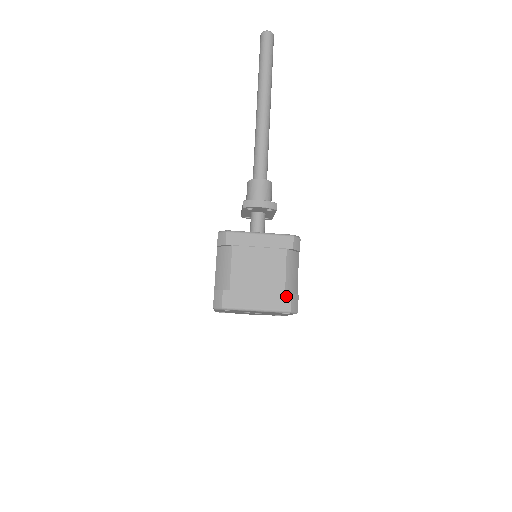
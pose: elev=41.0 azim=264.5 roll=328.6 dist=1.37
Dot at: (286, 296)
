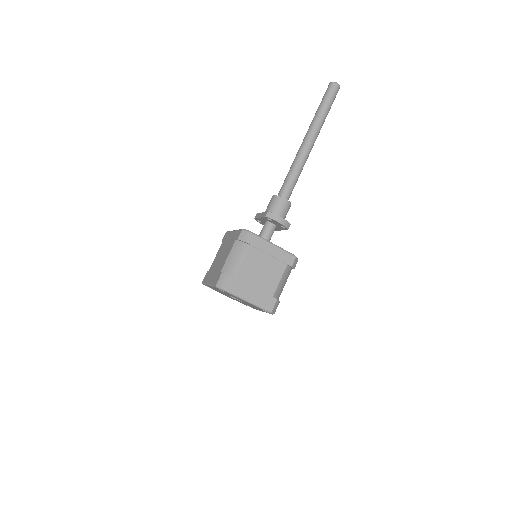
Dot at: (273, 299)
